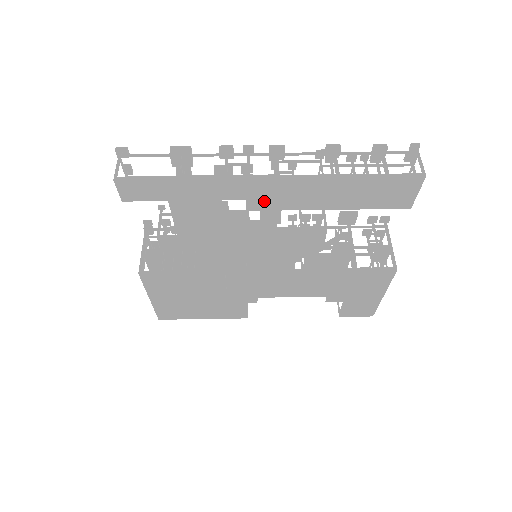
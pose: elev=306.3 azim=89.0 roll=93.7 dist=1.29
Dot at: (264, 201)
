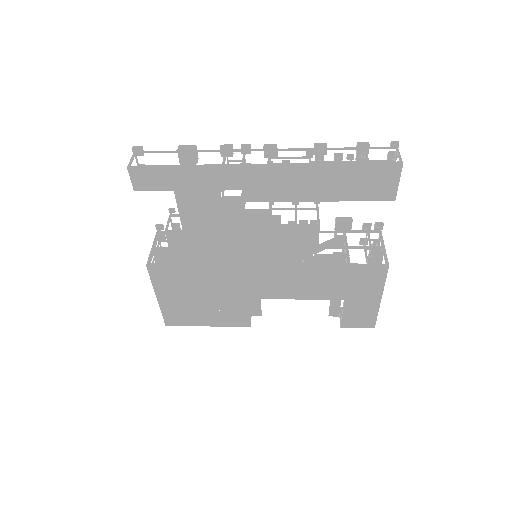
Dot at: (258, 191)
